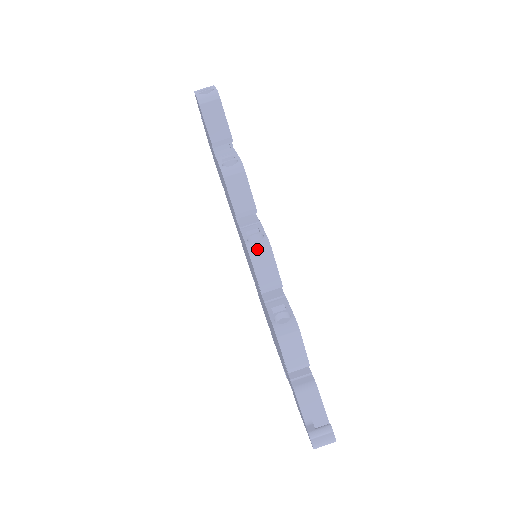
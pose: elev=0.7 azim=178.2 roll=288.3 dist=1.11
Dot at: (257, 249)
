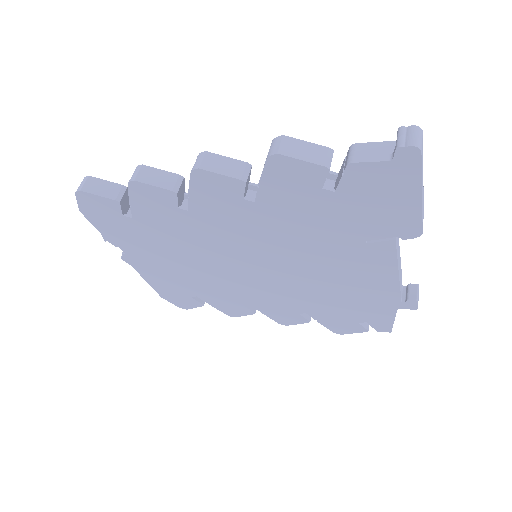
Dot at: (199, 162)
